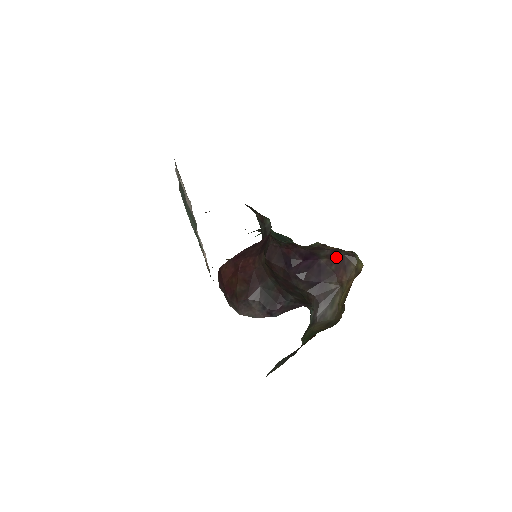
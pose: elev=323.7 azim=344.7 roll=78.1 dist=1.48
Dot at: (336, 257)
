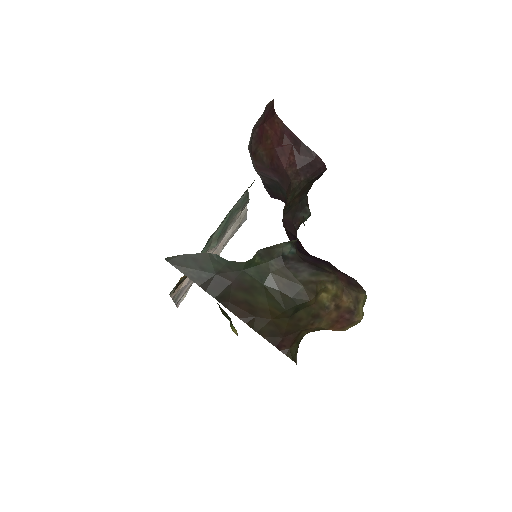
Dot at: (346, 274)
